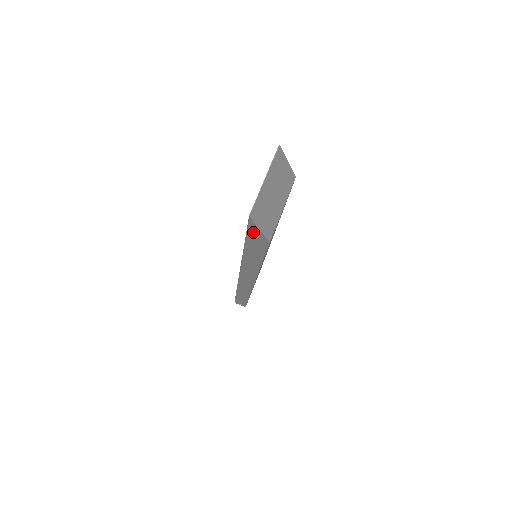
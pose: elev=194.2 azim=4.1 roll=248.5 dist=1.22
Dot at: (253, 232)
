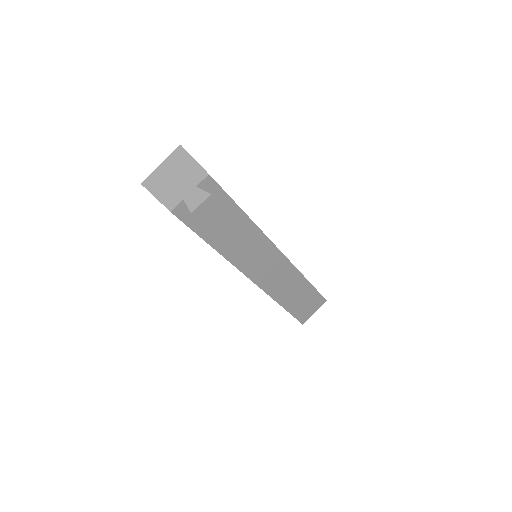
Dot at: occluded
